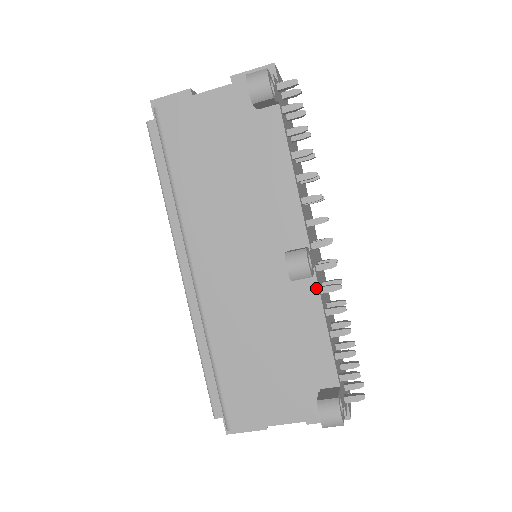
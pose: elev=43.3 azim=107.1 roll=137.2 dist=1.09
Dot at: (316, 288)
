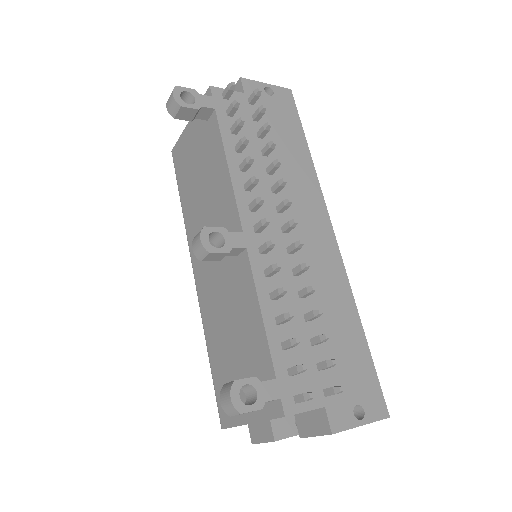
Dot at: (250, 270)
